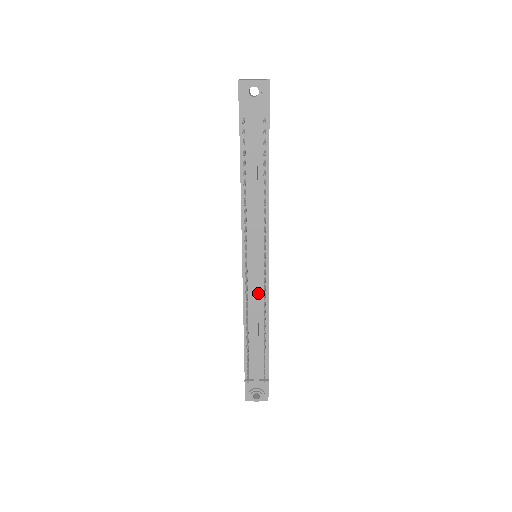
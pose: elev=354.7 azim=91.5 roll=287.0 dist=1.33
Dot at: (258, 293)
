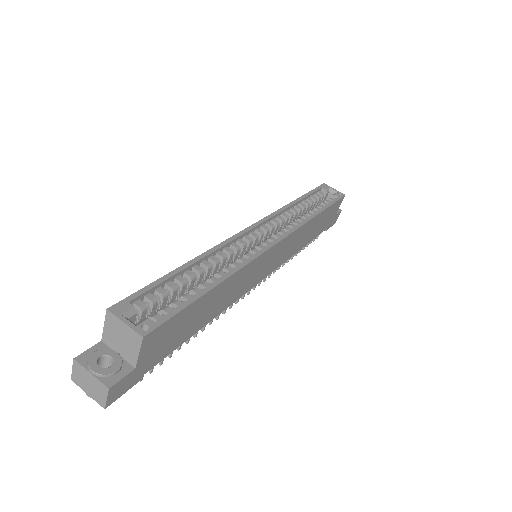
Dot at: occluded
